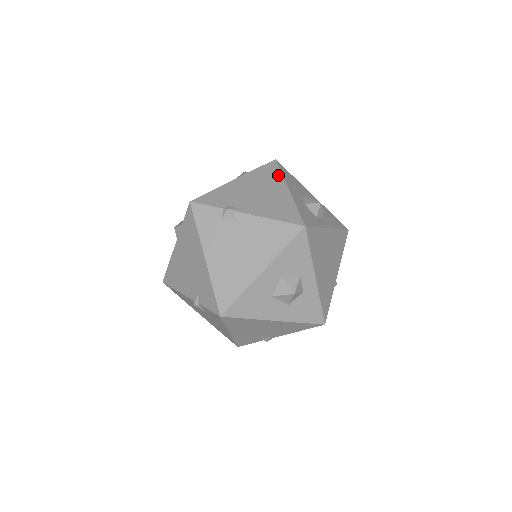
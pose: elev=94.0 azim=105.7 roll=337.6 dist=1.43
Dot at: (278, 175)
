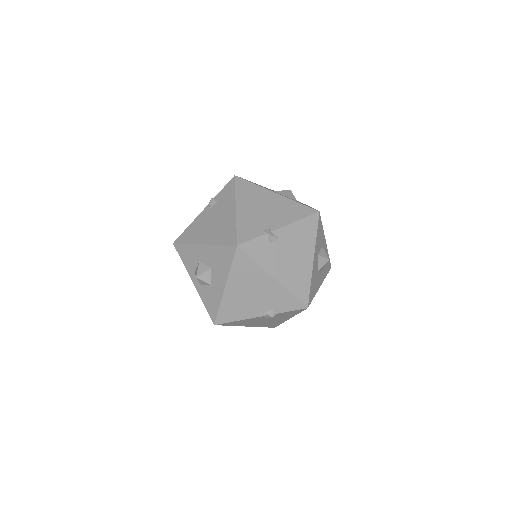
Dot at: (255, 187)
